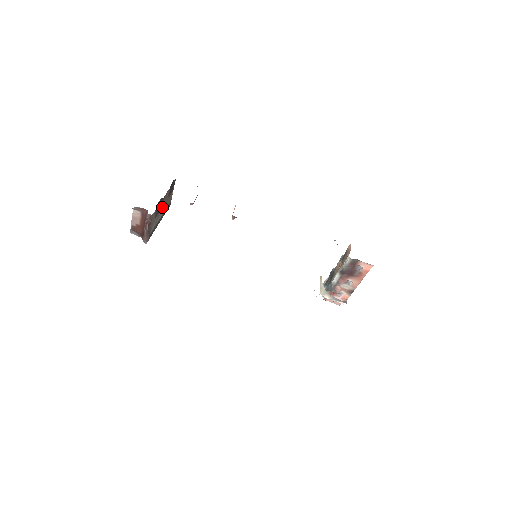
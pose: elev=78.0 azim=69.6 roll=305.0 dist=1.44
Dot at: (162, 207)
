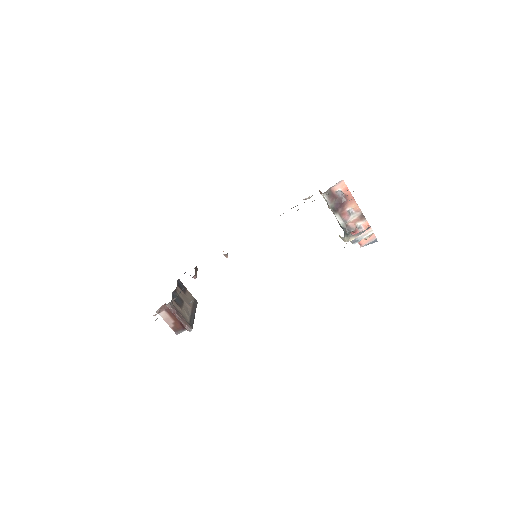
Dot at: (184, 301)
